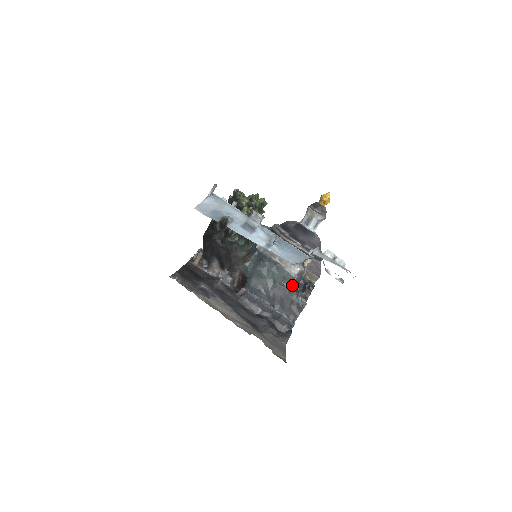
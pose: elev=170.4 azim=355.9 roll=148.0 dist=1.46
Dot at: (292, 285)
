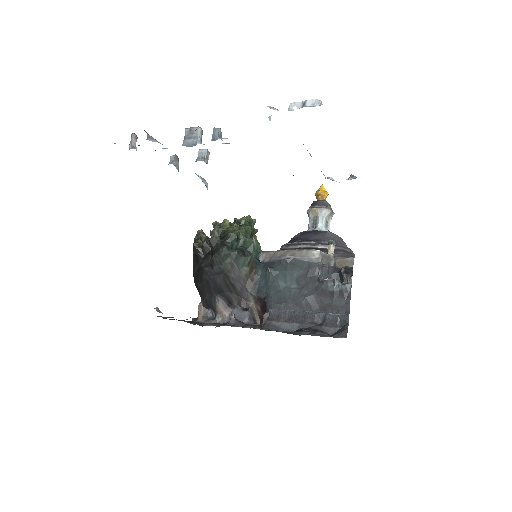
Dot at: occluded
